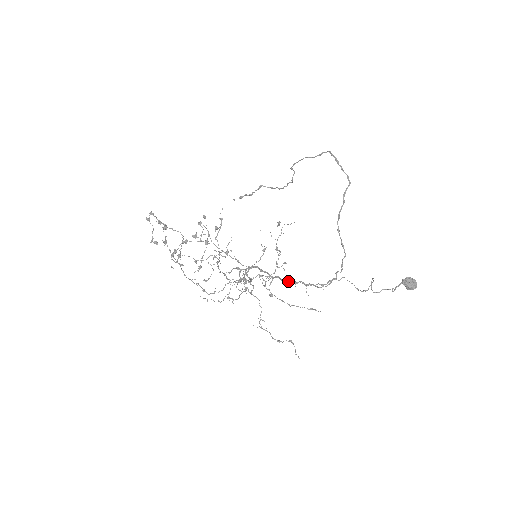
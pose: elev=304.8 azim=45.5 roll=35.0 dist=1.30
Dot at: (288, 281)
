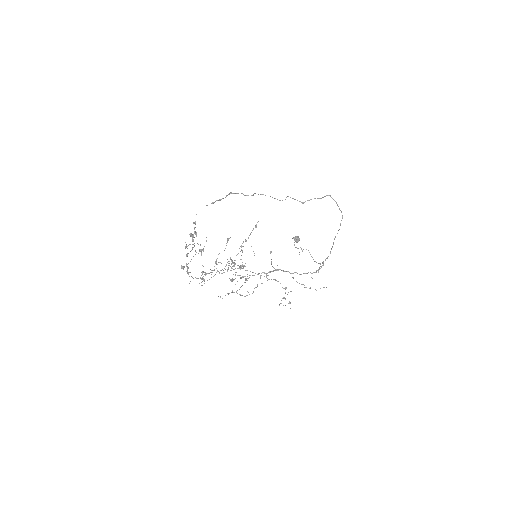
Dot at: occluded
